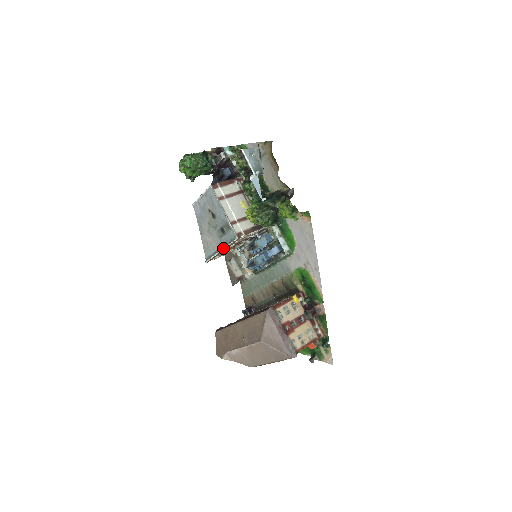
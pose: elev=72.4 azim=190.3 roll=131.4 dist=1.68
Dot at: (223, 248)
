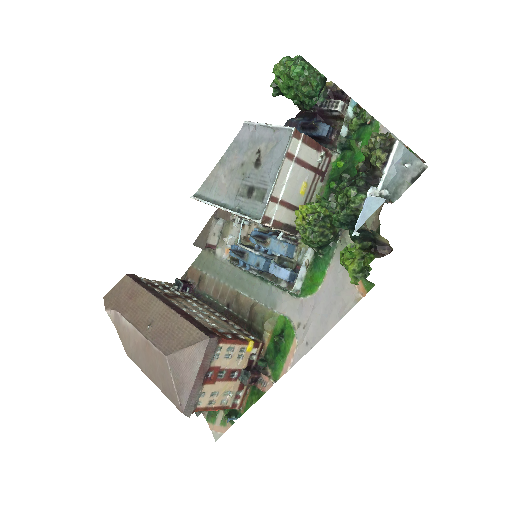
Dot at: (230, 210)
